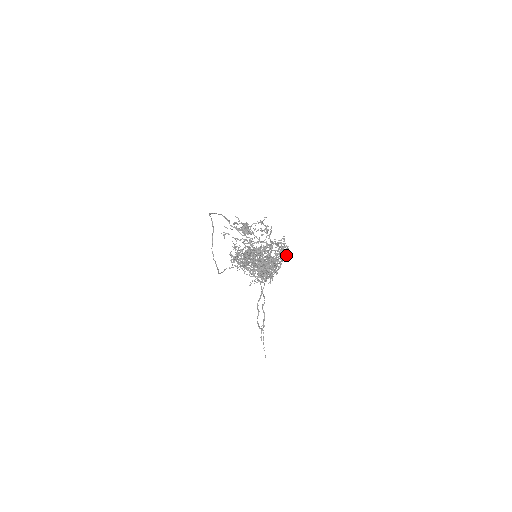
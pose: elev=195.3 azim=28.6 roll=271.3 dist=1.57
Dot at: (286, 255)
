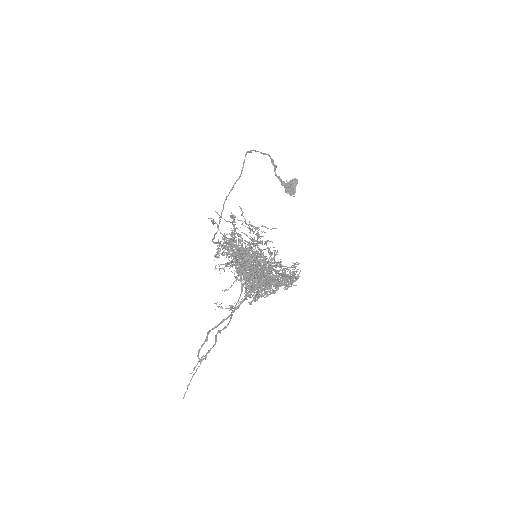
Dot at: (288, 285)
